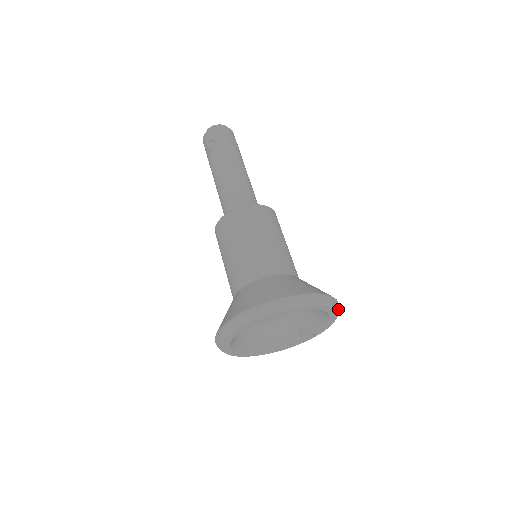
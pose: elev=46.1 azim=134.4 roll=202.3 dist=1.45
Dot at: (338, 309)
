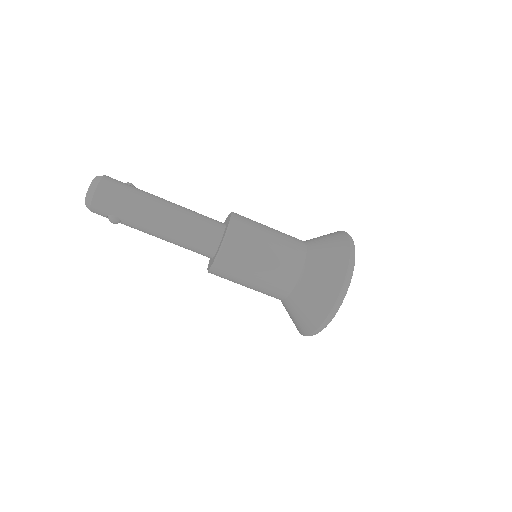
Dot at: (354, 250)
